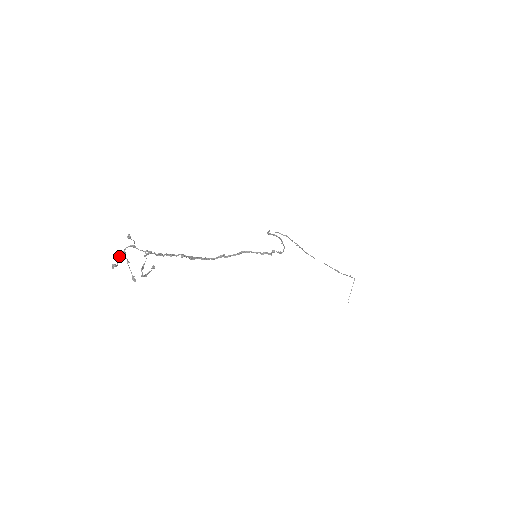
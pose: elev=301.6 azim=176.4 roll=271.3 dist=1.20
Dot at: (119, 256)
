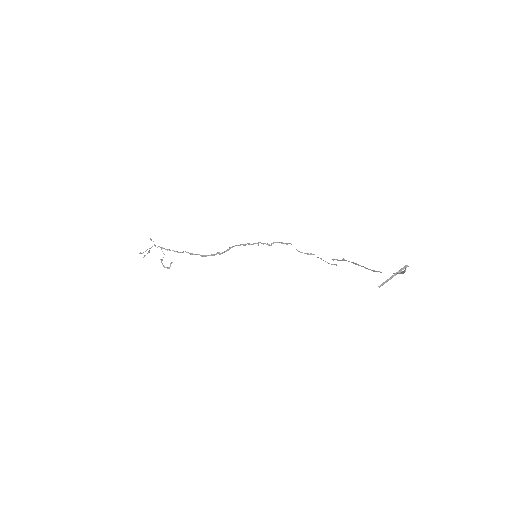
Dot at: occluded
